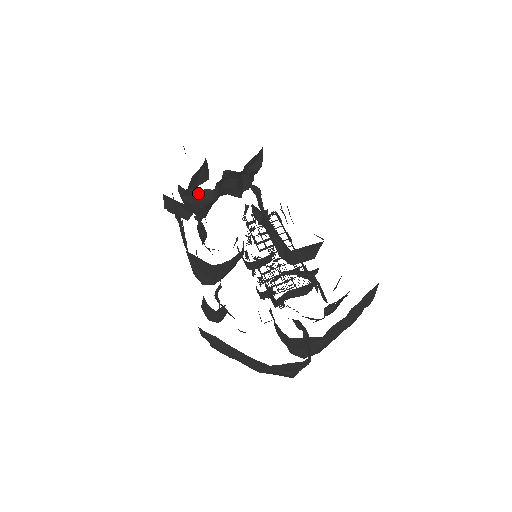
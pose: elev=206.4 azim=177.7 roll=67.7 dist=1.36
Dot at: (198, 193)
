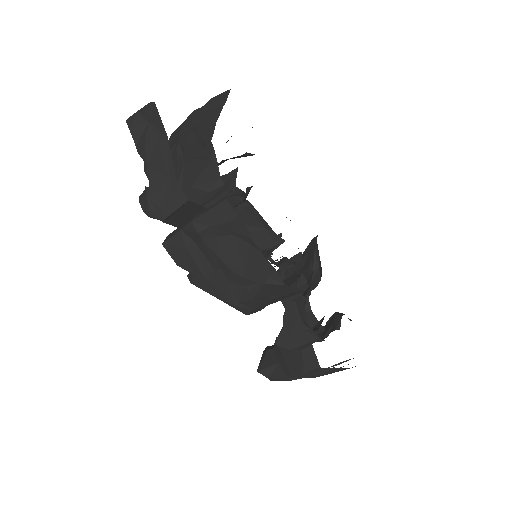
Dot at: (241, 194)
